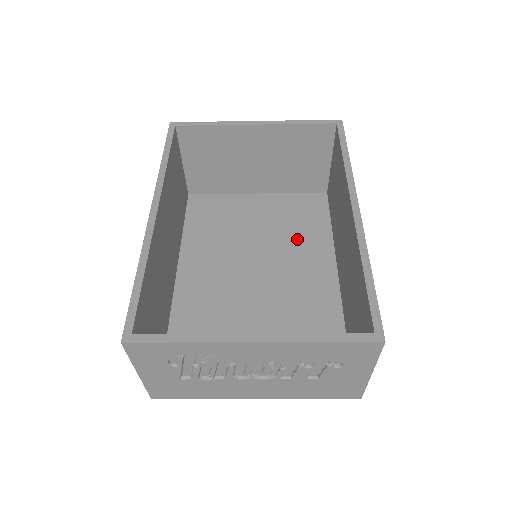
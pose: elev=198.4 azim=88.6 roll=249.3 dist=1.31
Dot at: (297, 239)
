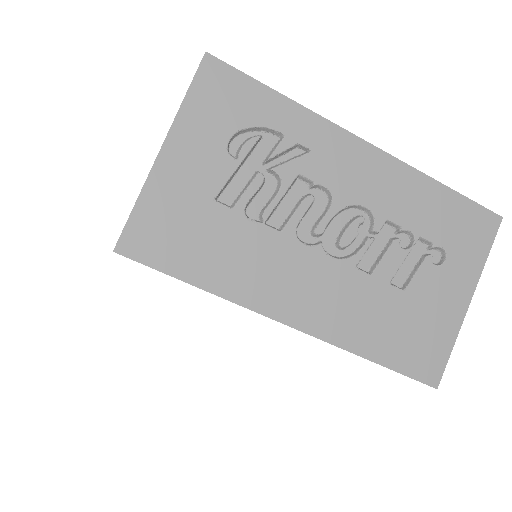
Dot at: occluded
